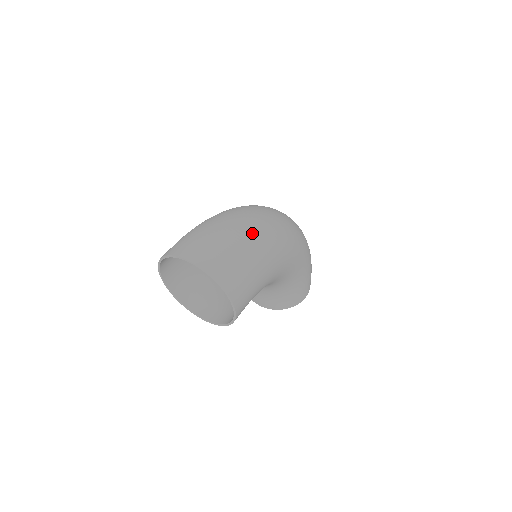
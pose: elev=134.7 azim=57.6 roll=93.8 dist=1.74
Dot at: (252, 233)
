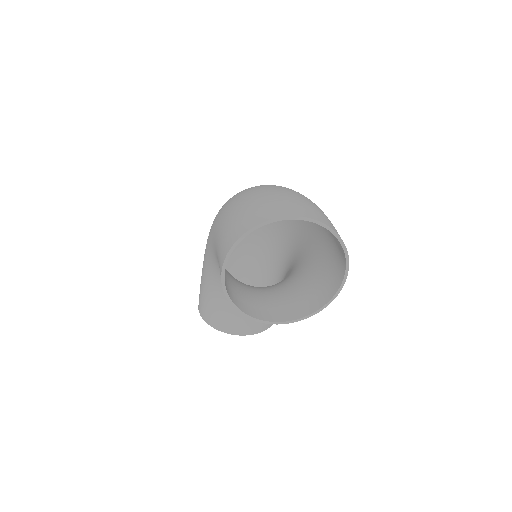
Dot at: occluded
